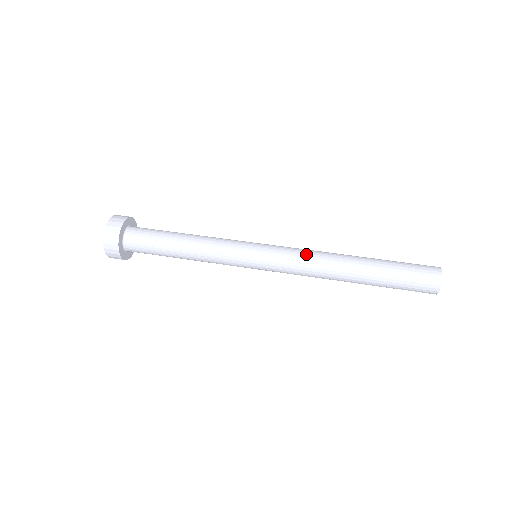
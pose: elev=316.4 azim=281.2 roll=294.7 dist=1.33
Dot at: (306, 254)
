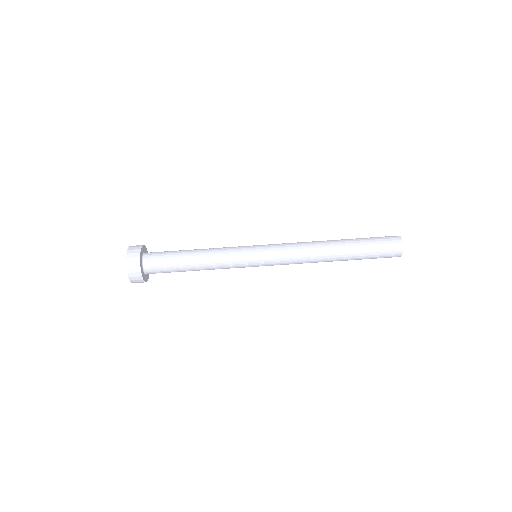
Dot at: (297, 247)
